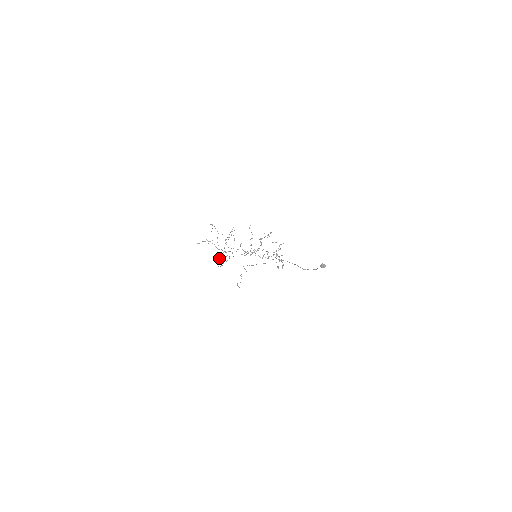
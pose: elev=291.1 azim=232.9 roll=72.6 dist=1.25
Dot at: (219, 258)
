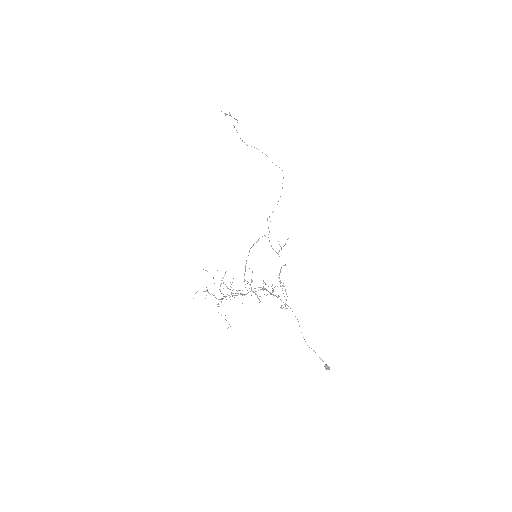
Dot at: occluded
